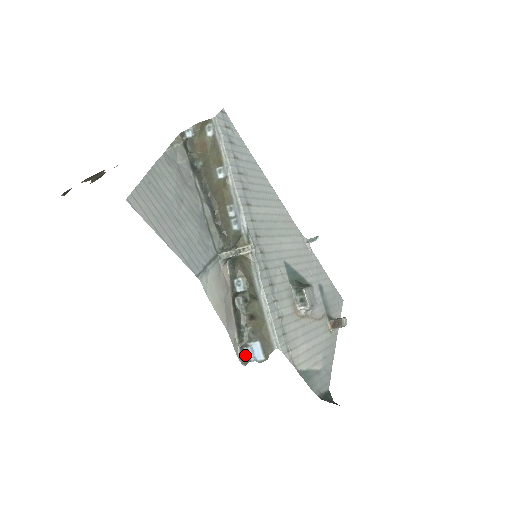
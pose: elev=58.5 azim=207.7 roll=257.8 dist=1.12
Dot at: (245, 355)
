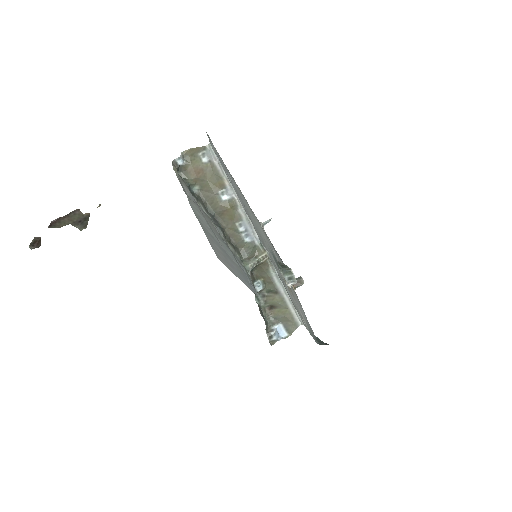
Dot at: (273, 338)
